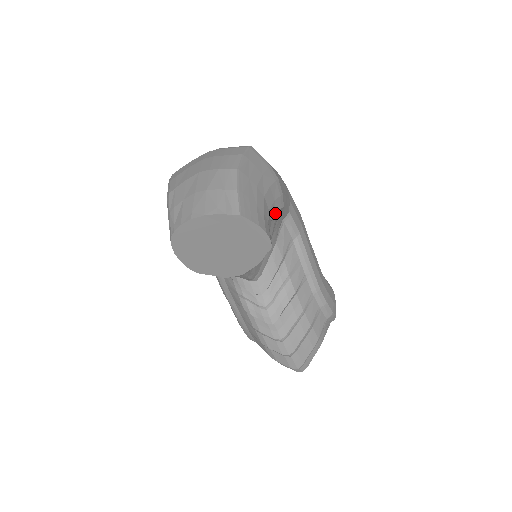
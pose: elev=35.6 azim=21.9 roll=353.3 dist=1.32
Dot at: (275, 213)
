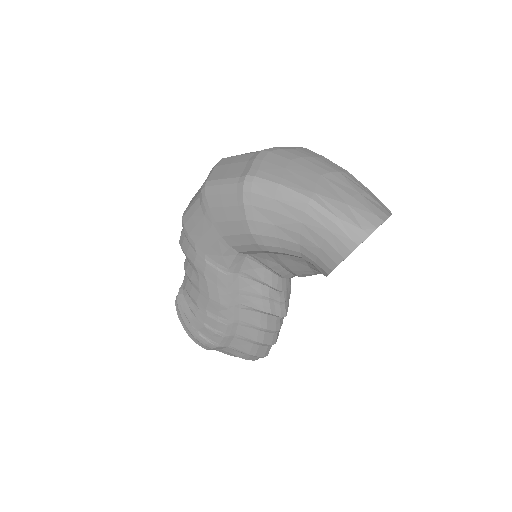
Dot at: occluded
